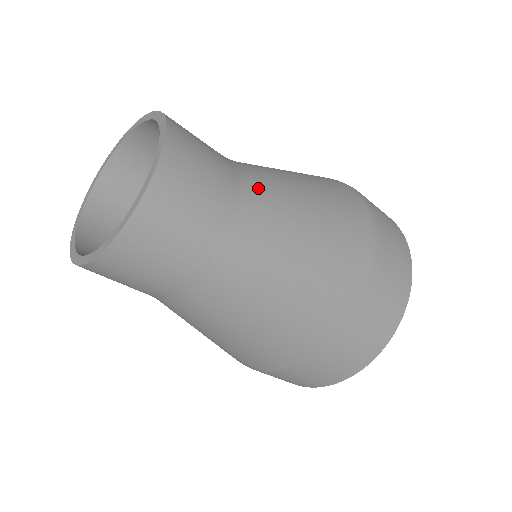
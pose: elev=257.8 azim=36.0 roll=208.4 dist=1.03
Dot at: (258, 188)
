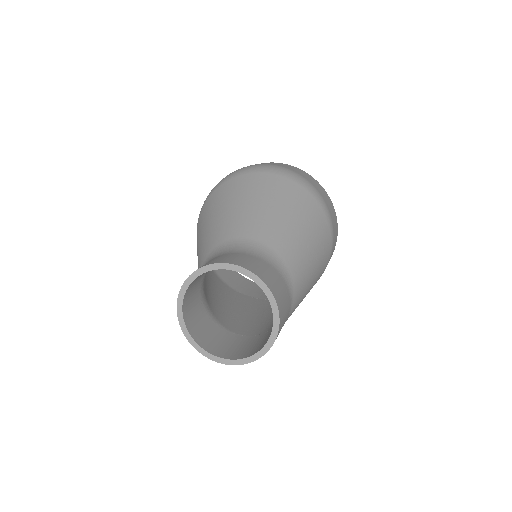
Dot at: (296, 301)
